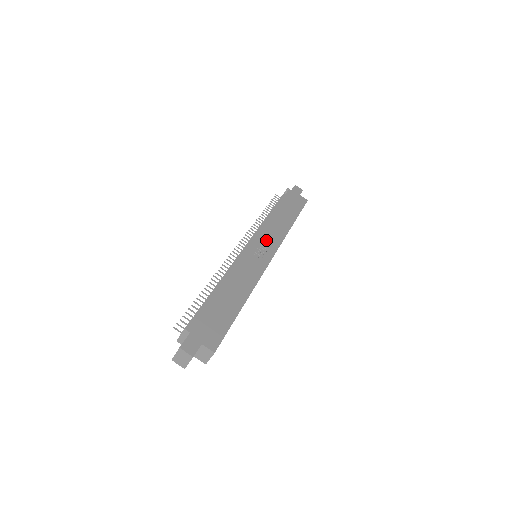
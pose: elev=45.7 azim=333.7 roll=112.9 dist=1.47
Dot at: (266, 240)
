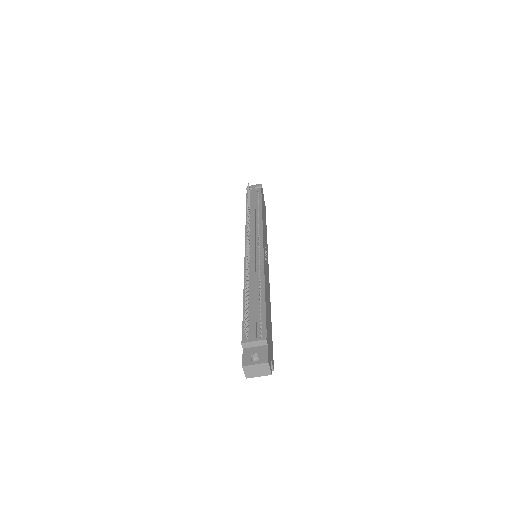
Dot at: (265, 244)
